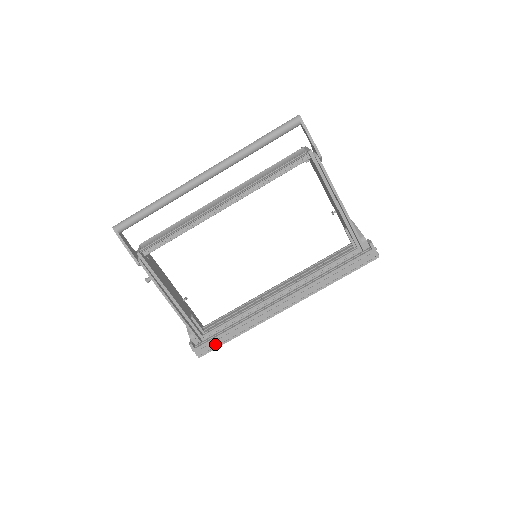
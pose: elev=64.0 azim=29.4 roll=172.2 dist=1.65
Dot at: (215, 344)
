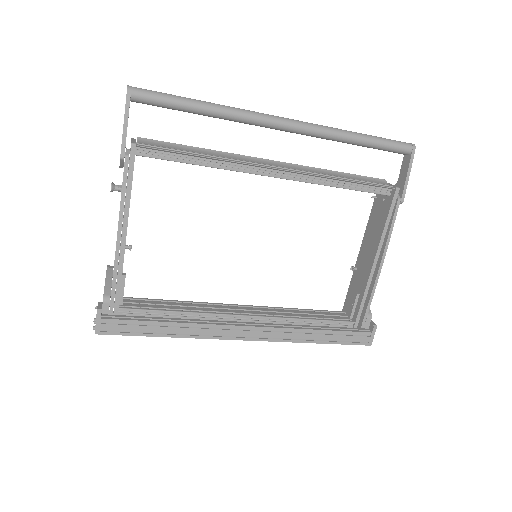
Dot at: (131, 329)
